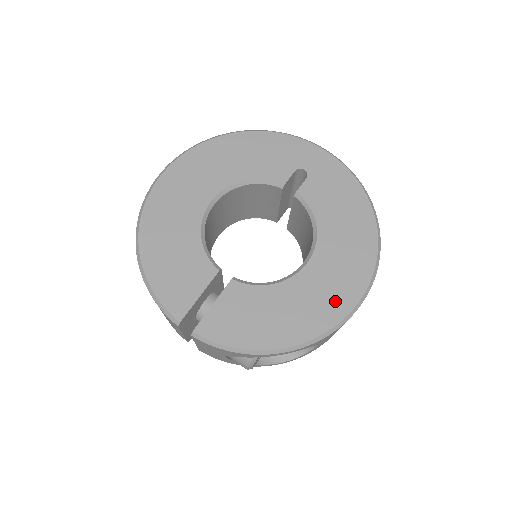
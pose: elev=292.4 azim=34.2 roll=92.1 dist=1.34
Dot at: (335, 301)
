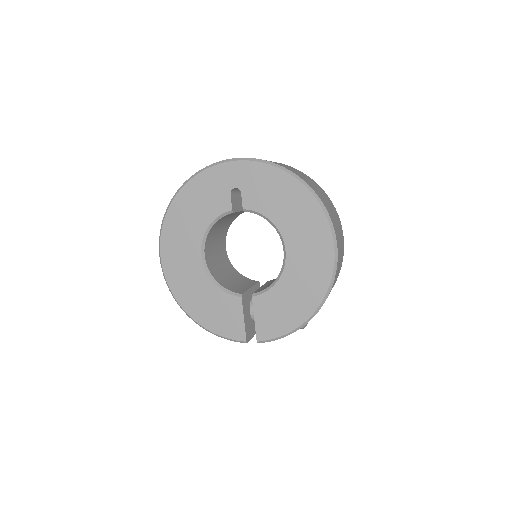
Dot at: (320, 265)
